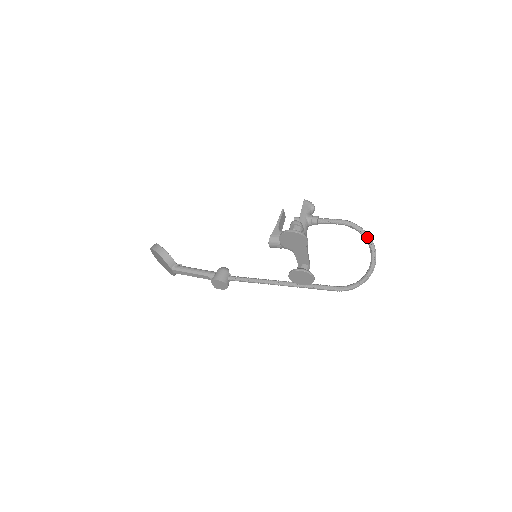
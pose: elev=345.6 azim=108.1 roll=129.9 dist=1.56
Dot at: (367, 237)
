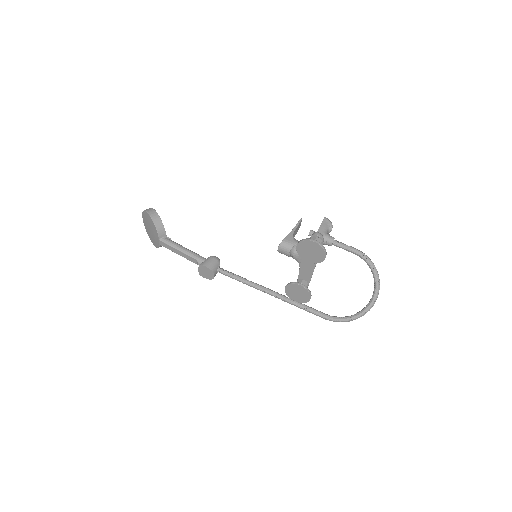
Dot at: (376, 275)
